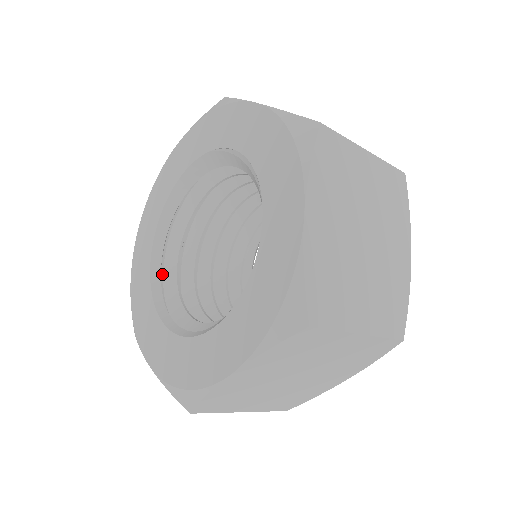
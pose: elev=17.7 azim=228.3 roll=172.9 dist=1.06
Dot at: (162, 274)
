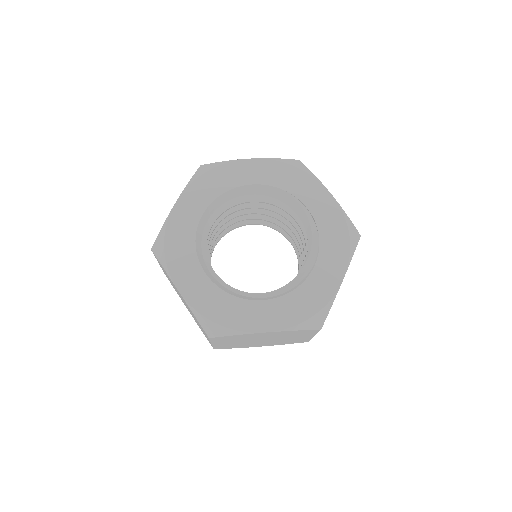
Dot at: occluded
